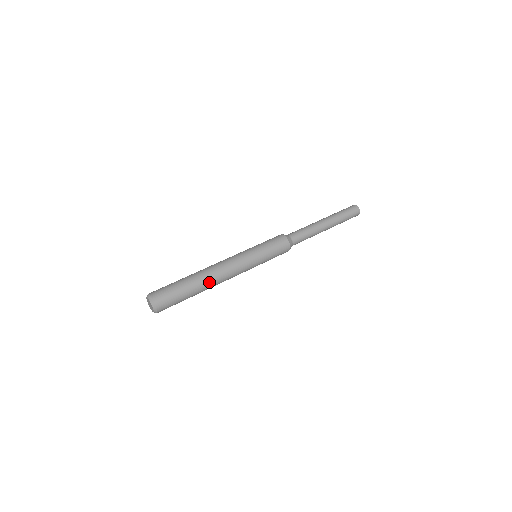
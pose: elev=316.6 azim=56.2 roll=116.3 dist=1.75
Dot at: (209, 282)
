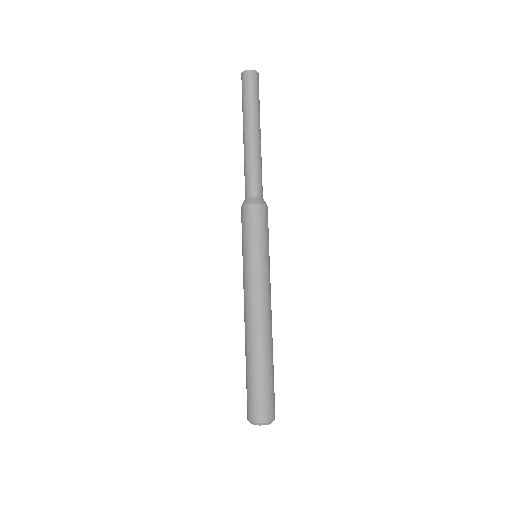
Dot at: (269, 340)
